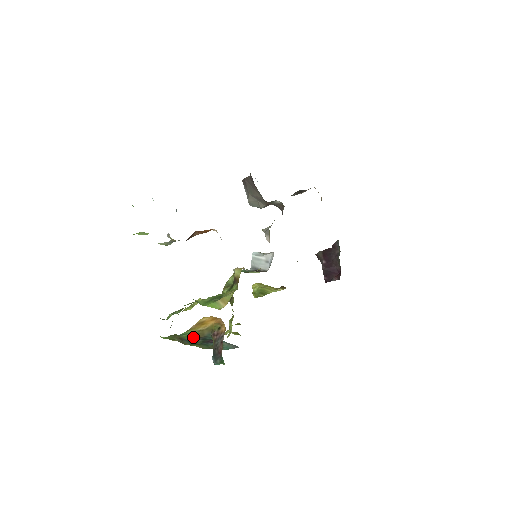
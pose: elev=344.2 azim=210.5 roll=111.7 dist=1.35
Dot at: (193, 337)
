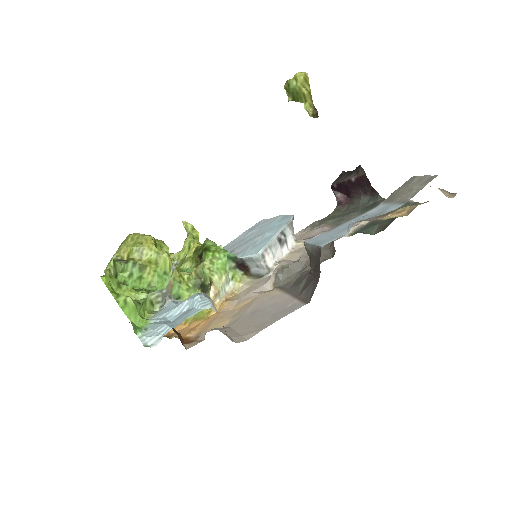
Dot at: occluded
